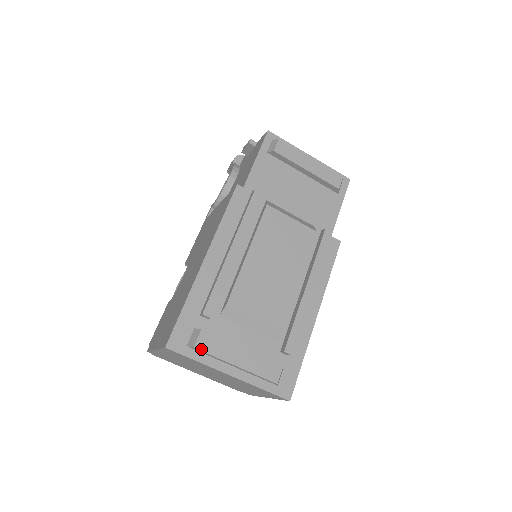
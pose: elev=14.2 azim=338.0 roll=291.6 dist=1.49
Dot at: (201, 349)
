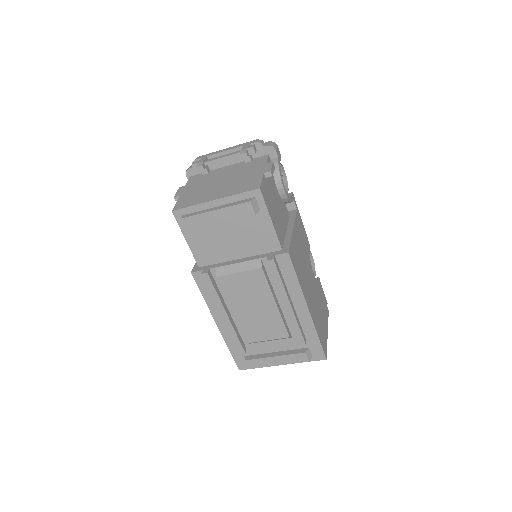
Dot at: occluded
